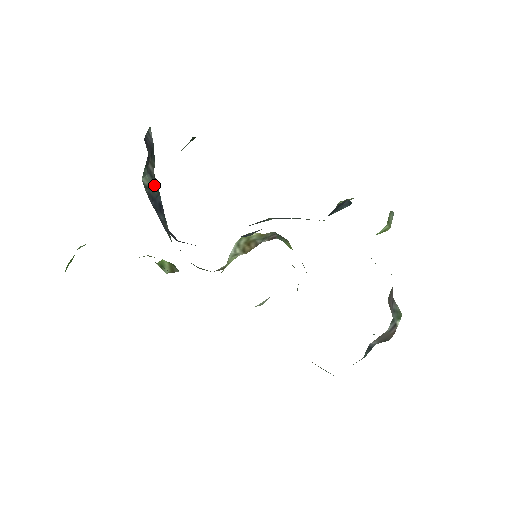
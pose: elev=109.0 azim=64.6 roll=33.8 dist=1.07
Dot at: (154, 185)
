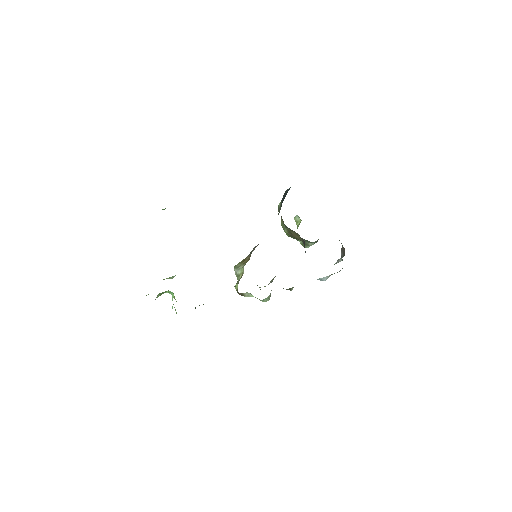
Dot at: occluded
